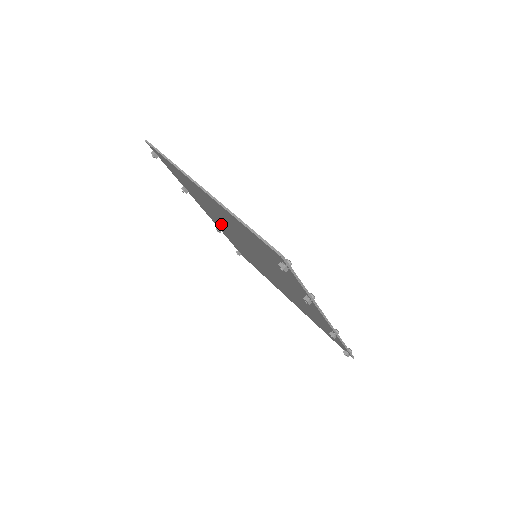
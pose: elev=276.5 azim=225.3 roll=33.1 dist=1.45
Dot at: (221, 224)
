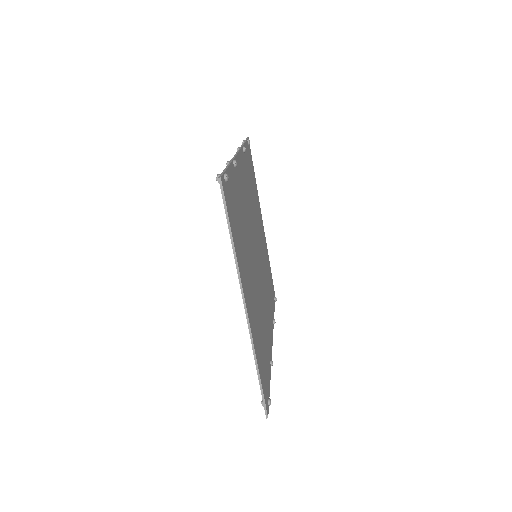
Dot at: occluded
